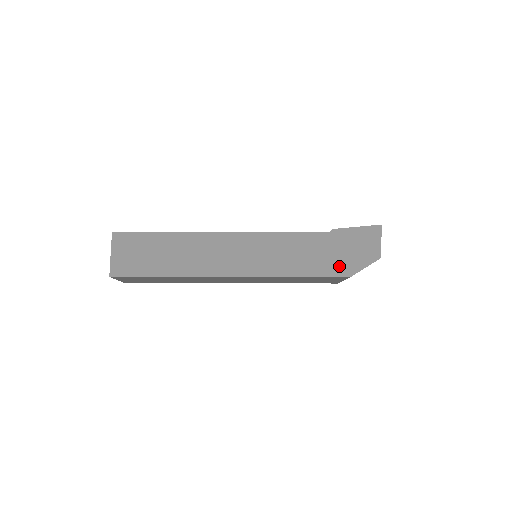
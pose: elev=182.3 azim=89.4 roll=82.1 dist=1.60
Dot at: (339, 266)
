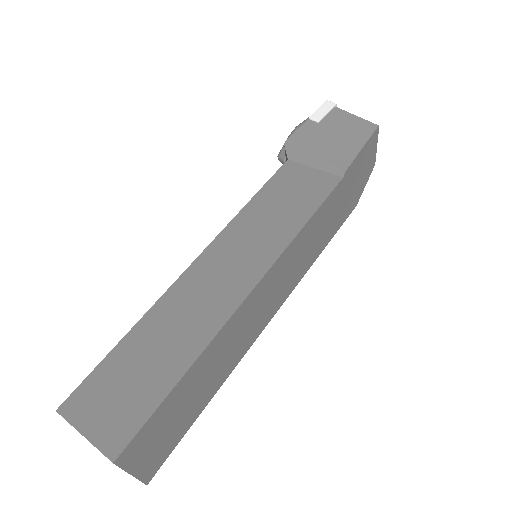
Dot at: (350, 205)
